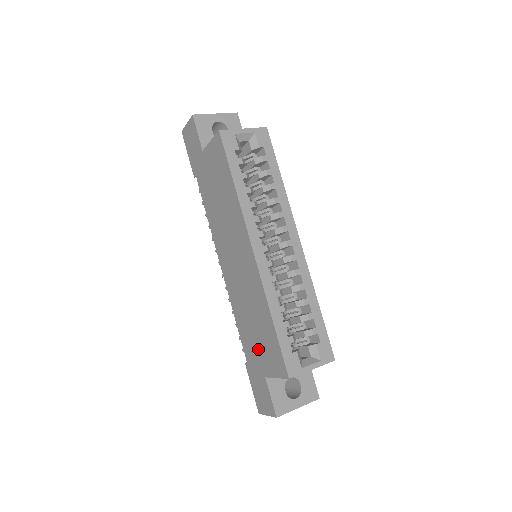
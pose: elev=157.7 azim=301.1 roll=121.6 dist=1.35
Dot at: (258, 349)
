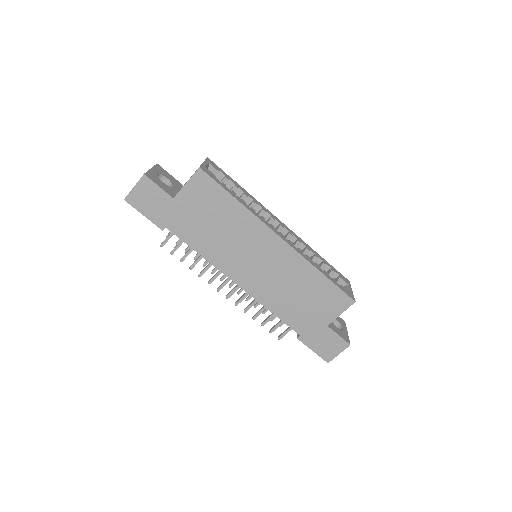
Dot at: (312, 311)
